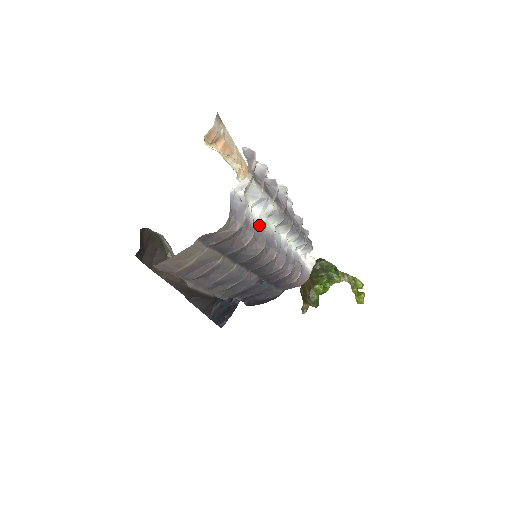
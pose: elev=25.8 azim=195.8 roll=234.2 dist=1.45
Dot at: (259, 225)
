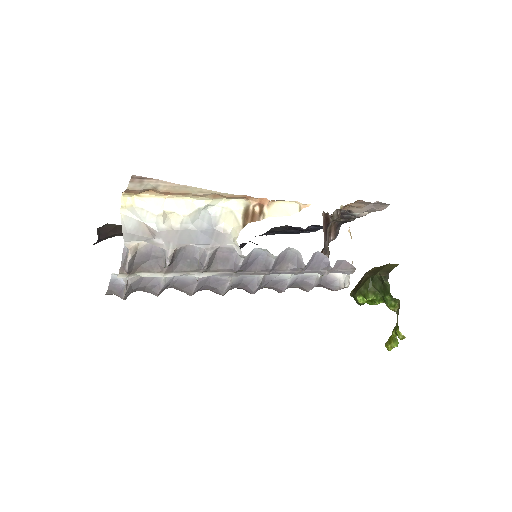
Dot at: (189, 278)
